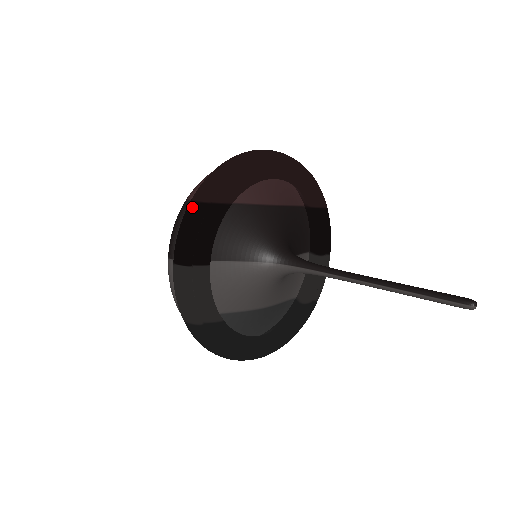
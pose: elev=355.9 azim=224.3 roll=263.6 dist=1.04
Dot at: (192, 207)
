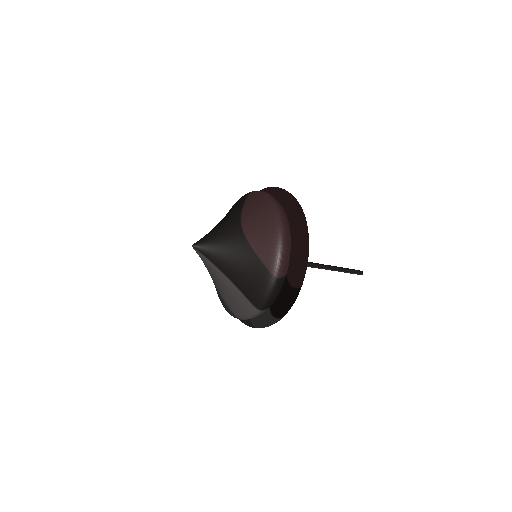
Dot at: (296, 292)
